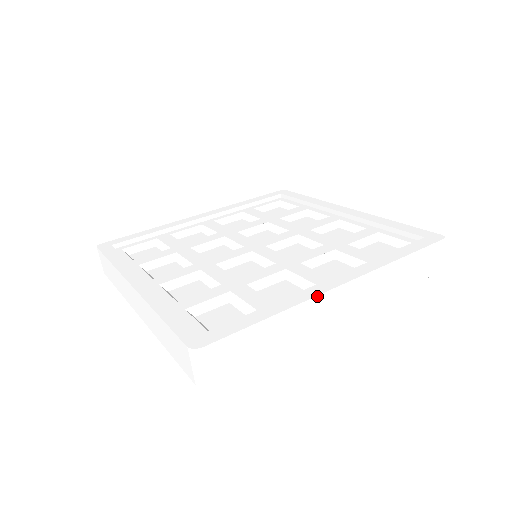
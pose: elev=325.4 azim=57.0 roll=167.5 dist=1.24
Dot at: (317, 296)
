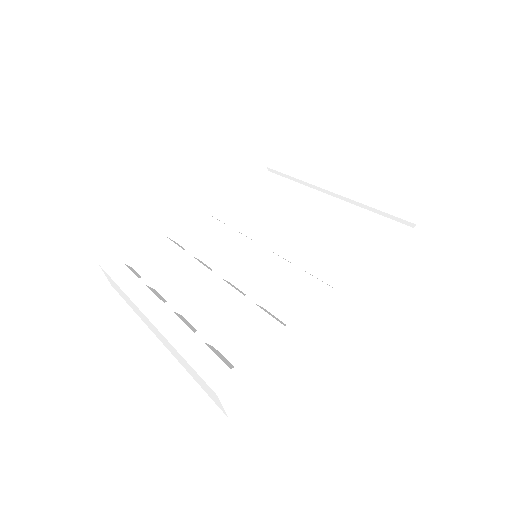
Dot at: (324, 317)
